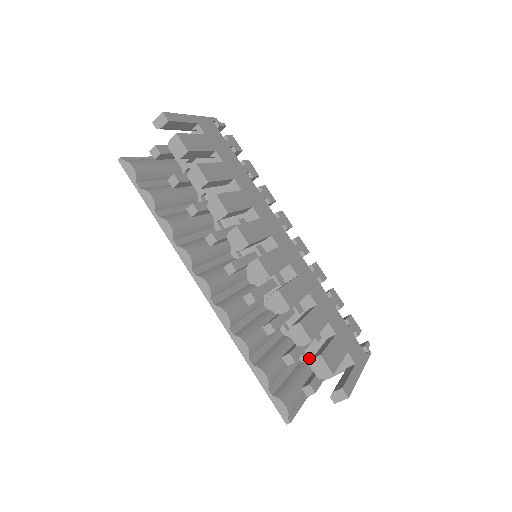
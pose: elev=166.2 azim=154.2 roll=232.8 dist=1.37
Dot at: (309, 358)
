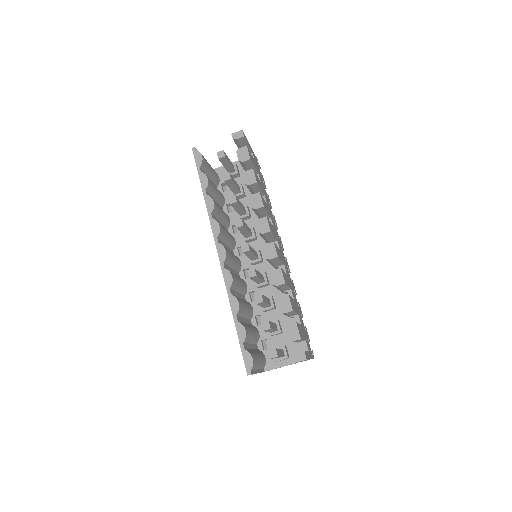
Dot at: occluded
